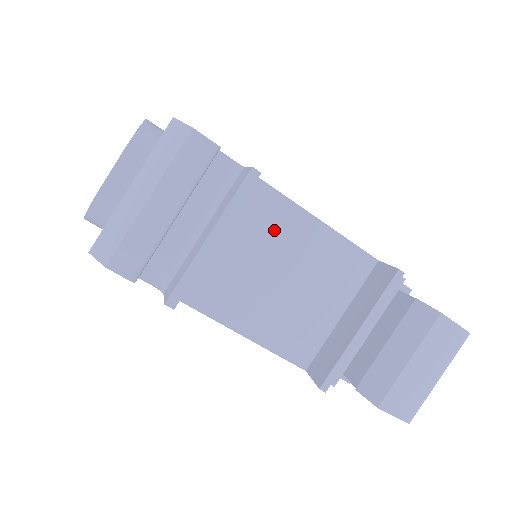
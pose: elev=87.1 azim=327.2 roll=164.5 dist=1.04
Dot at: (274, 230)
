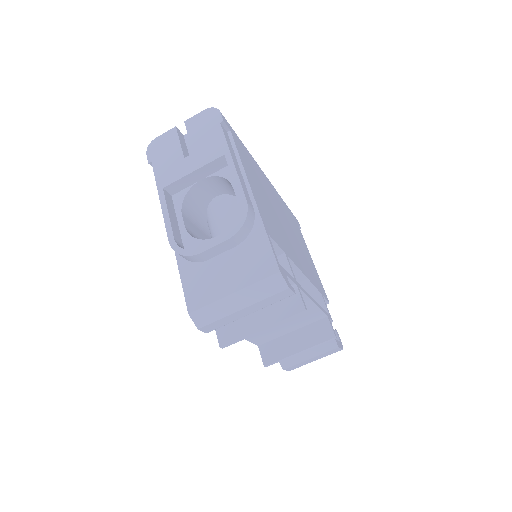
Dot at: occluded
